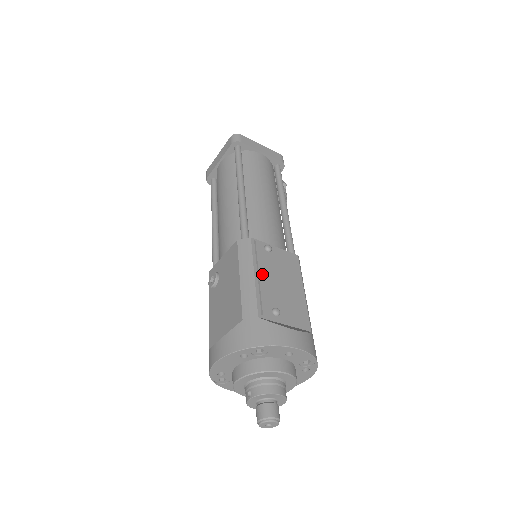
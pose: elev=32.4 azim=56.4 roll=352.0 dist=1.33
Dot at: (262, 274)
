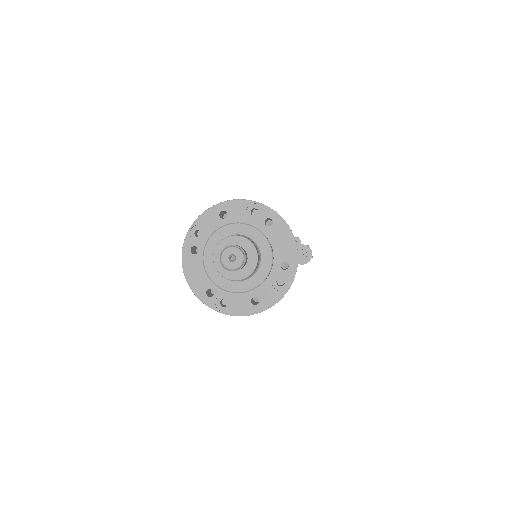
Dot at: occluded
